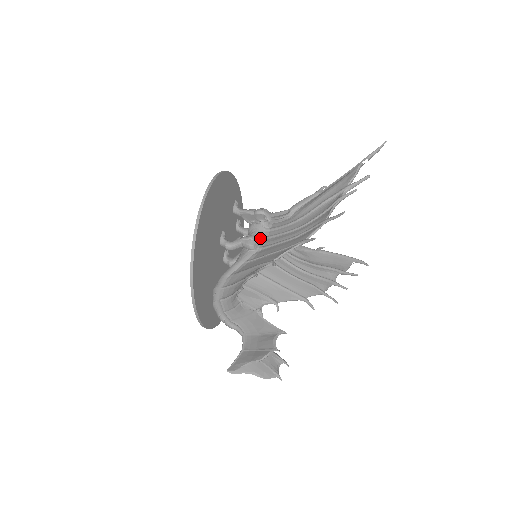
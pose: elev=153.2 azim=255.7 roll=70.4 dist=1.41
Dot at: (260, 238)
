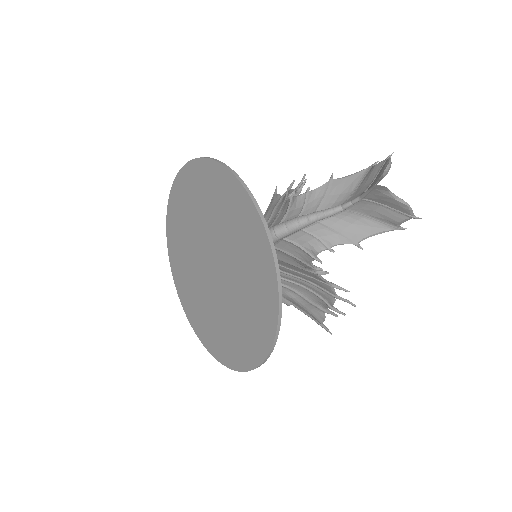
Dot at: occluded
